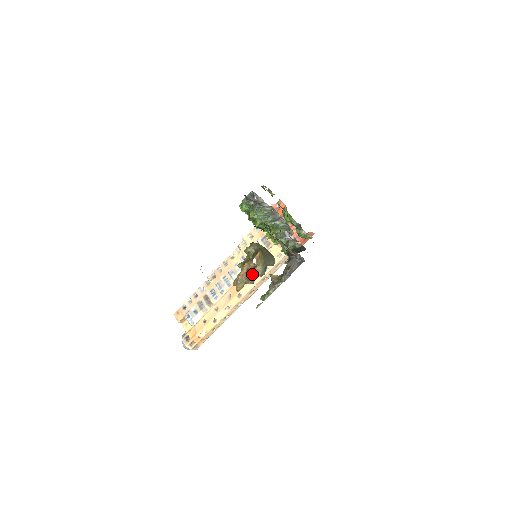
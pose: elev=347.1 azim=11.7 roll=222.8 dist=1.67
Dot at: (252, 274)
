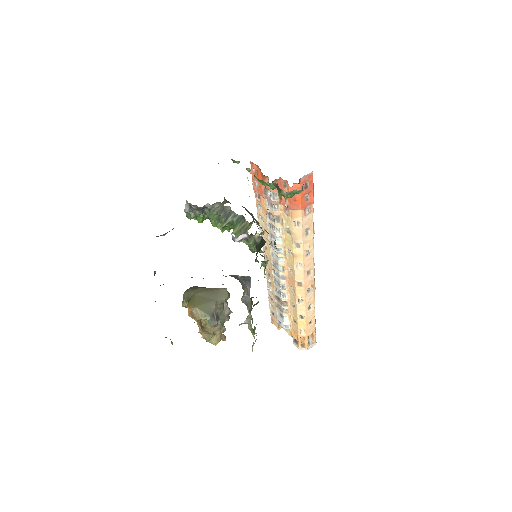
Dot at: (207, 329)
